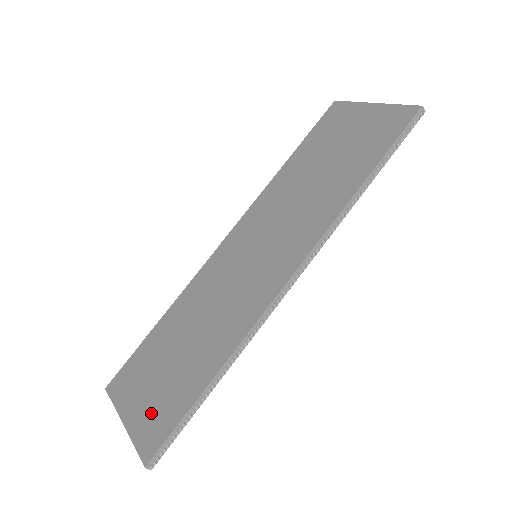
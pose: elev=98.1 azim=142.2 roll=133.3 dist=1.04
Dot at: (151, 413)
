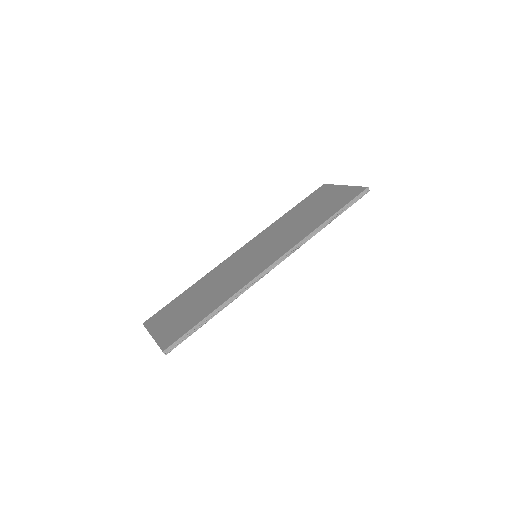
Dot at: (172, 329)
